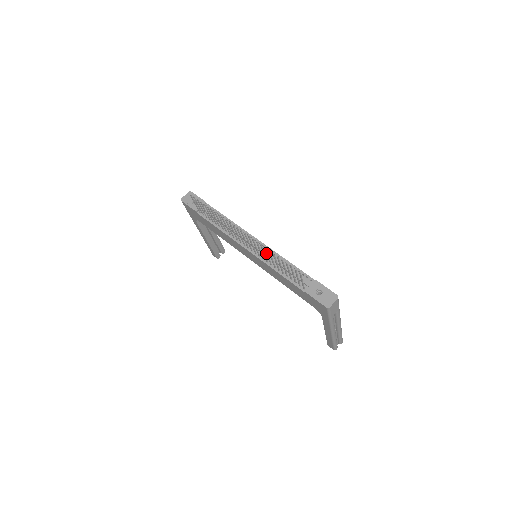
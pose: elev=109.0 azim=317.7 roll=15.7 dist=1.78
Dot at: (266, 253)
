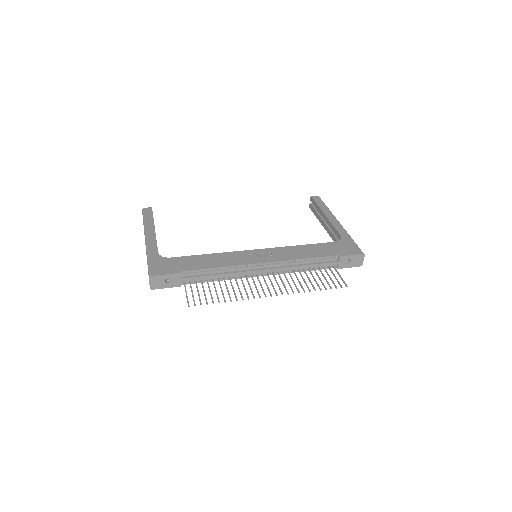
Dot at: occluded
